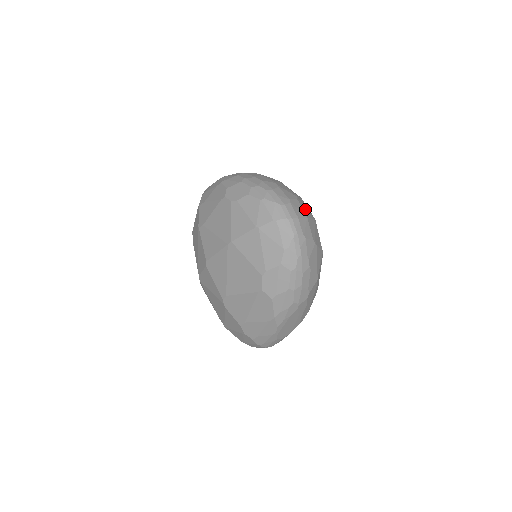
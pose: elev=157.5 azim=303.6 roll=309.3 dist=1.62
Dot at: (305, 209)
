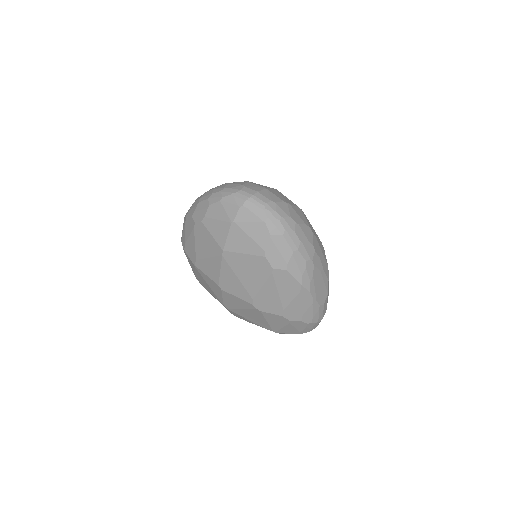
Dot at: (261, 185)
